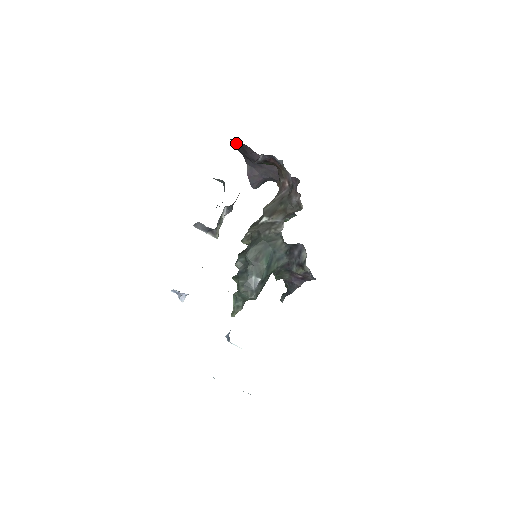
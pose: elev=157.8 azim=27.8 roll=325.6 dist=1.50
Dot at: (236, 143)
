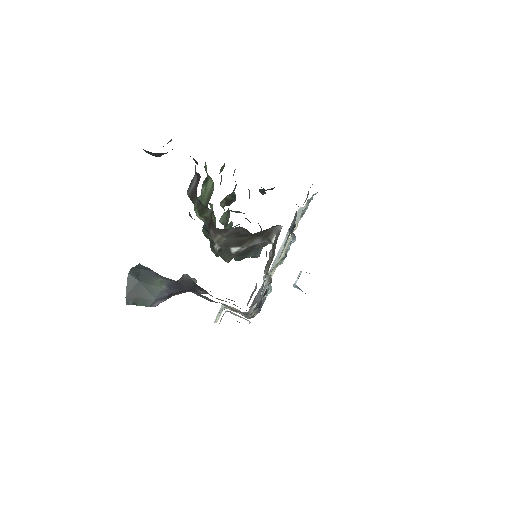
Dot at: occluded
